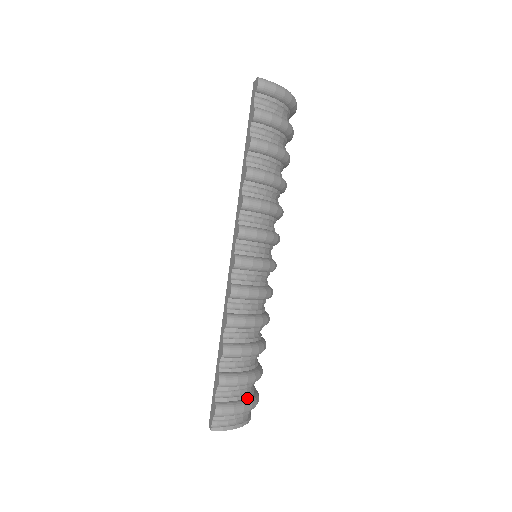
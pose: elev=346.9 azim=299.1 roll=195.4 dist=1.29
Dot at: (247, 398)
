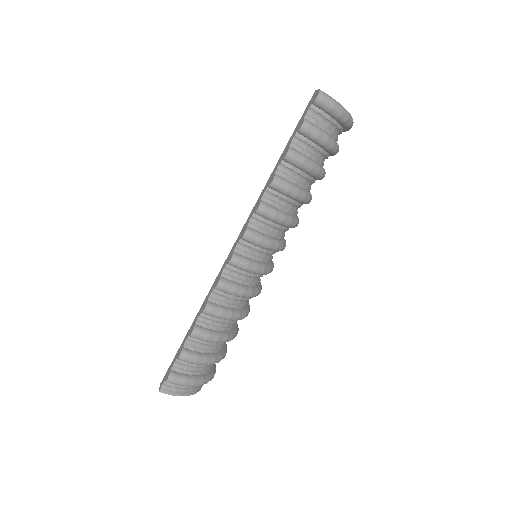
Dot at: (201, 375)
